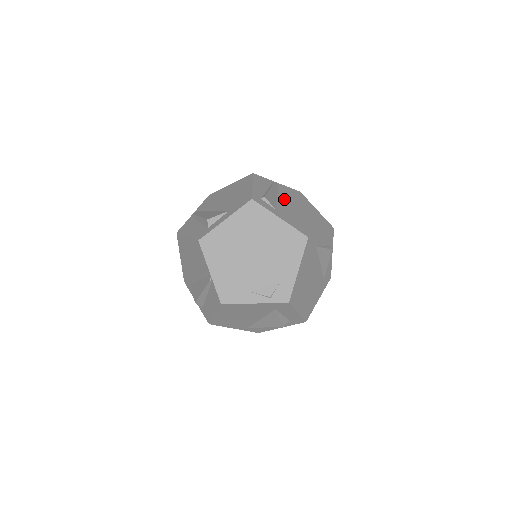
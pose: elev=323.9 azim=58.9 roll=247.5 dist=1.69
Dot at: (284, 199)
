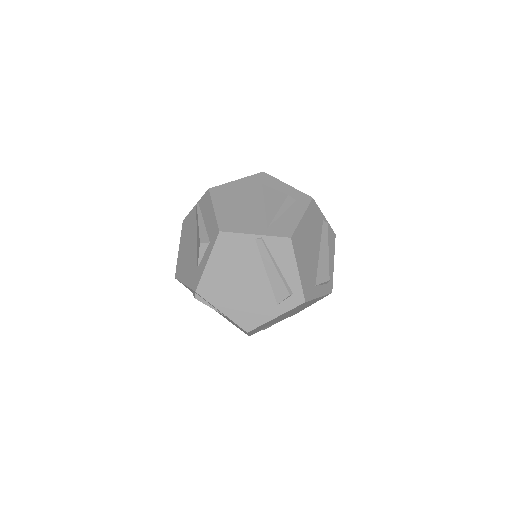
Dot at: occluded
